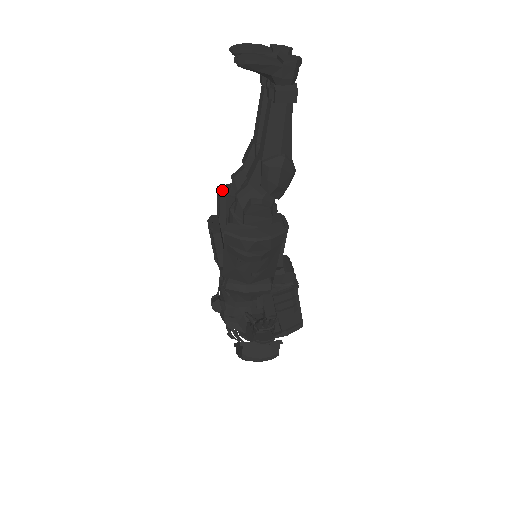
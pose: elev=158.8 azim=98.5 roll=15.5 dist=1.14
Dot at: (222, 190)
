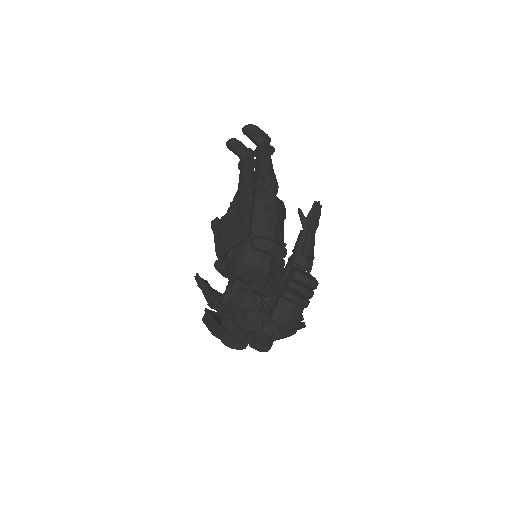
Dot at: (218, 219)
